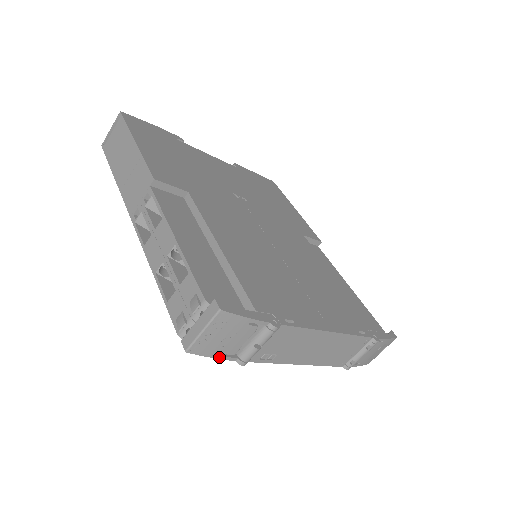
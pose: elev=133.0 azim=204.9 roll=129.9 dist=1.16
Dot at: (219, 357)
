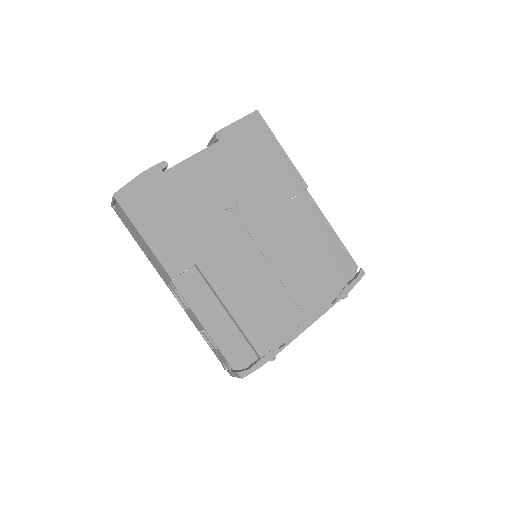
Dot at: occluded
